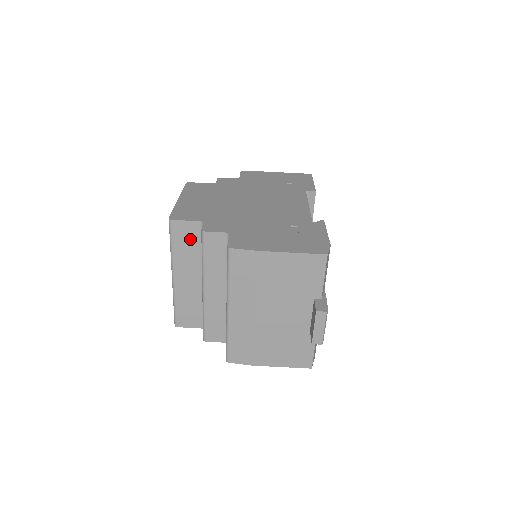
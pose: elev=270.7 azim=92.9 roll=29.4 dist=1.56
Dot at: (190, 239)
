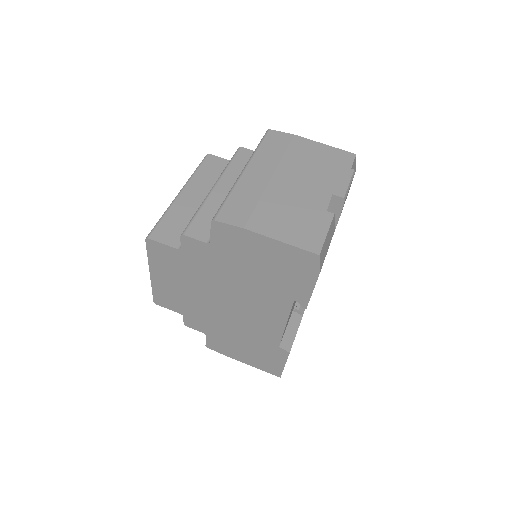
Dot at: (217, 170)
